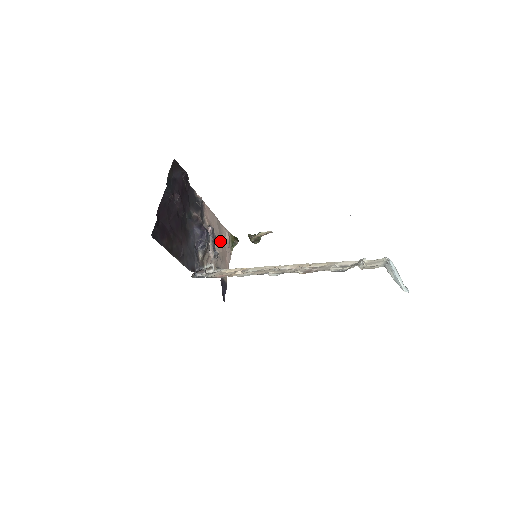
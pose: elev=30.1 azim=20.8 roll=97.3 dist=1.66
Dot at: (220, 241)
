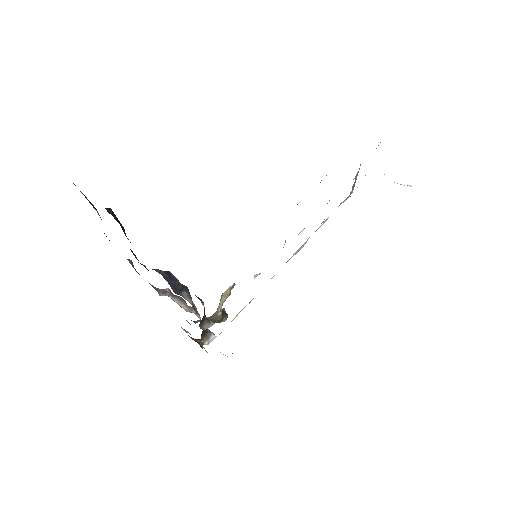
Dot at: occluded
